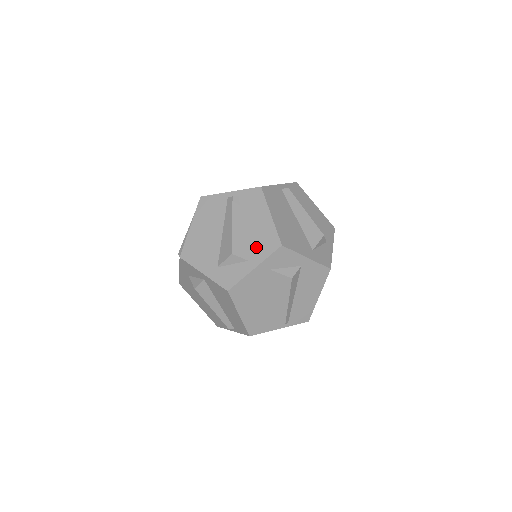
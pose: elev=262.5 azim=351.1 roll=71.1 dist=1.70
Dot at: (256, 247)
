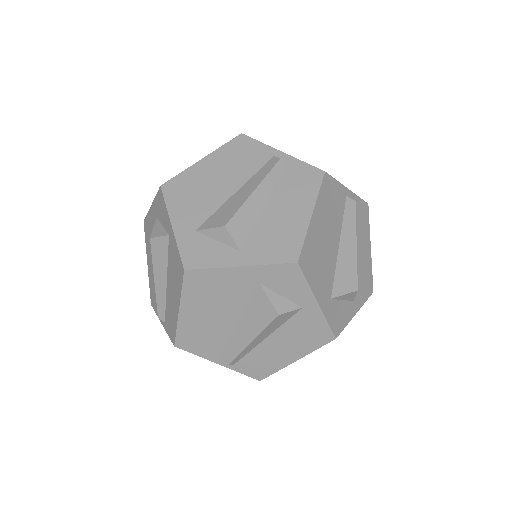
Dot at: (263, 241)
